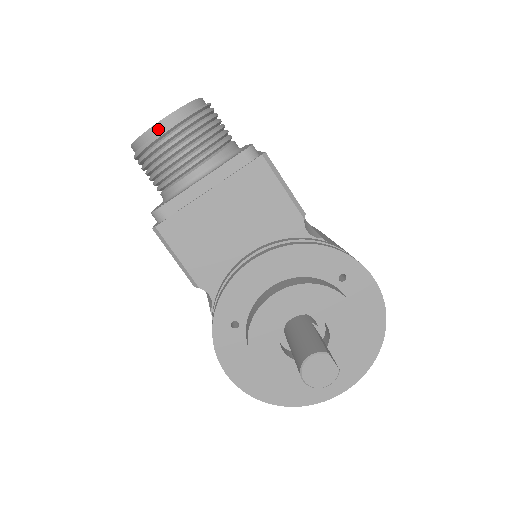
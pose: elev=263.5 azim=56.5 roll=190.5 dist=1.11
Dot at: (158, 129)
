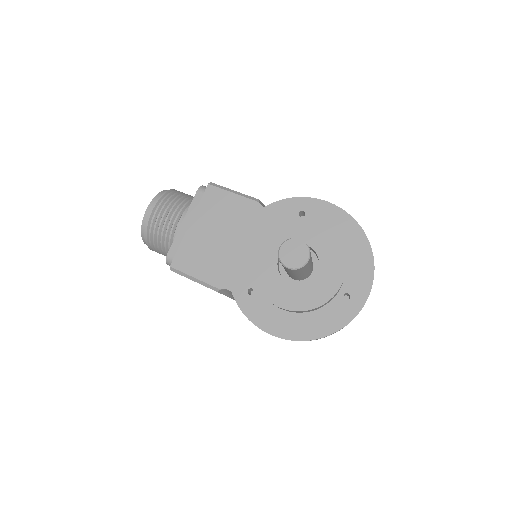
Dot at: (147, 215)
